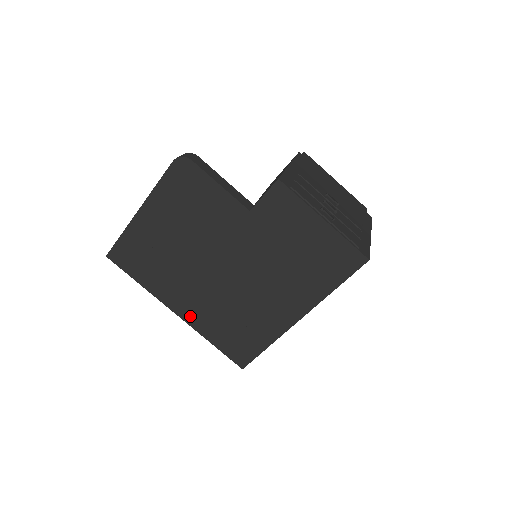
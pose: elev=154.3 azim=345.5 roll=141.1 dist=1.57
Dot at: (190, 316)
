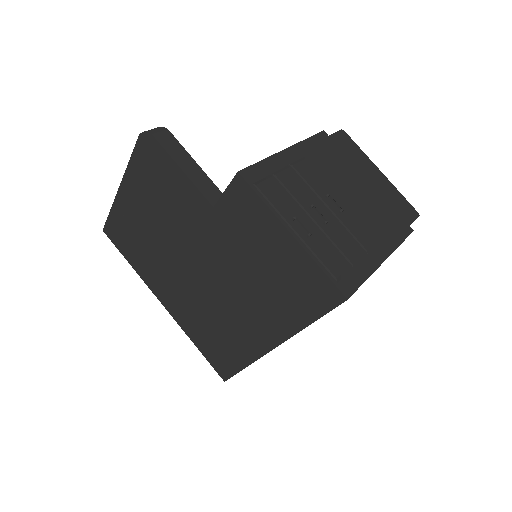
Dot at: (174, 311)
